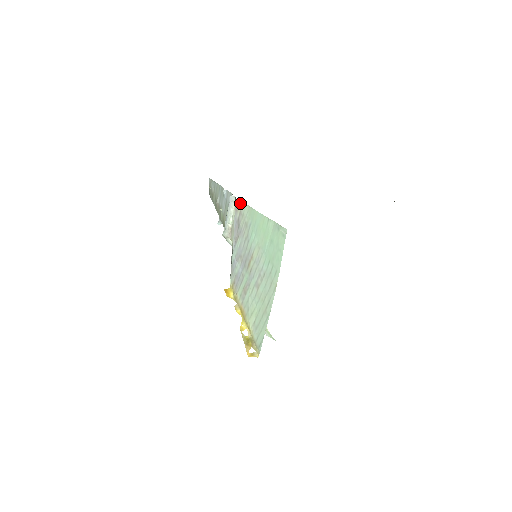
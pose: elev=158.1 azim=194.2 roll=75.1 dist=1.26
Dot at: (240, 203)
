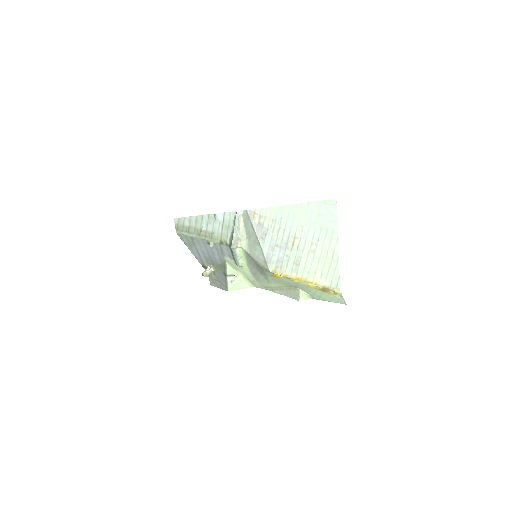
Dot at: (257, 211)
